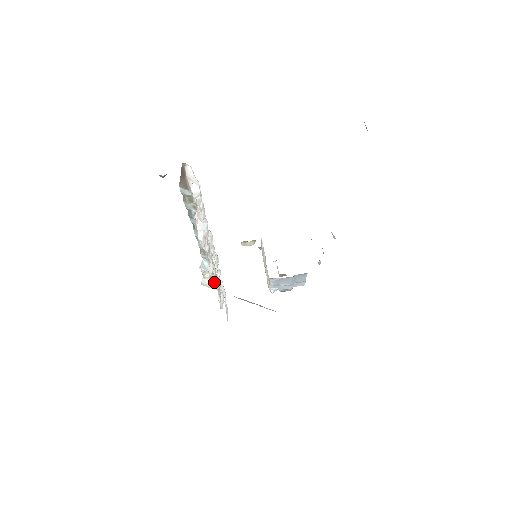
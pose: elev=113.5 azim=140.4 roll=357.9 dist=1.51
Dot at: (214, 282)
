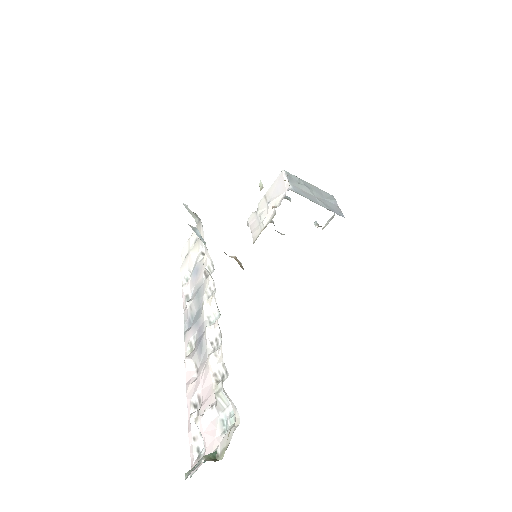
Dot at: (196, 216)
